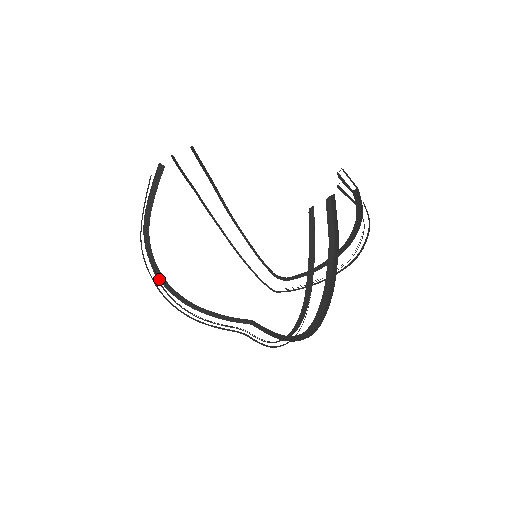
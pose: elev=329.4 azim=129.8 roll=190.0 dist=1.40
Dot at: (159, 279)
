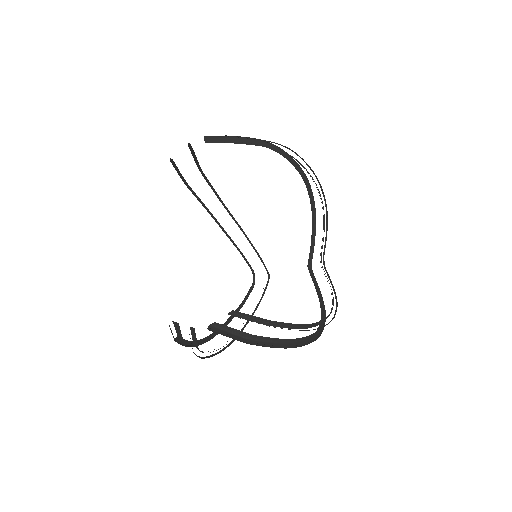
Dot at: (219, 199)
